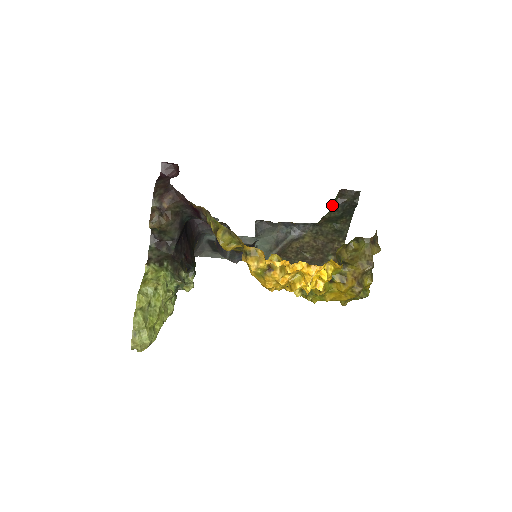
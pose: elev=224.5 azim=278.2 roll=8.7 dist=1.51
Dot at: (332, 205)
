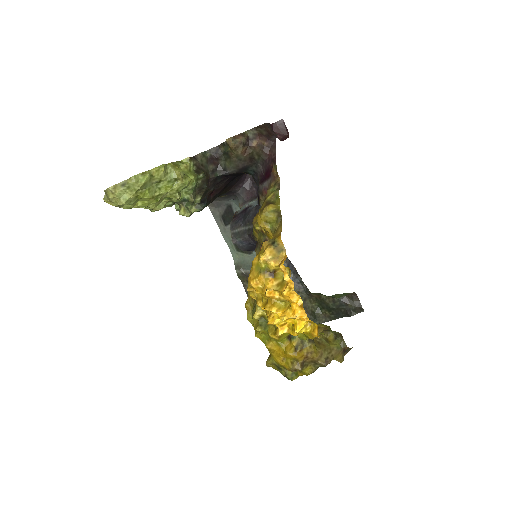
Dot at: (337, 295)
